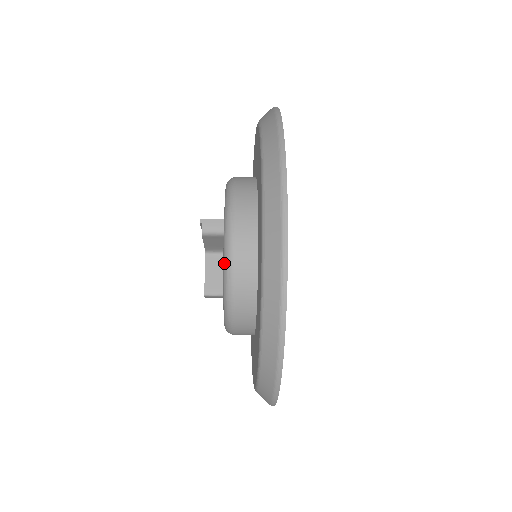
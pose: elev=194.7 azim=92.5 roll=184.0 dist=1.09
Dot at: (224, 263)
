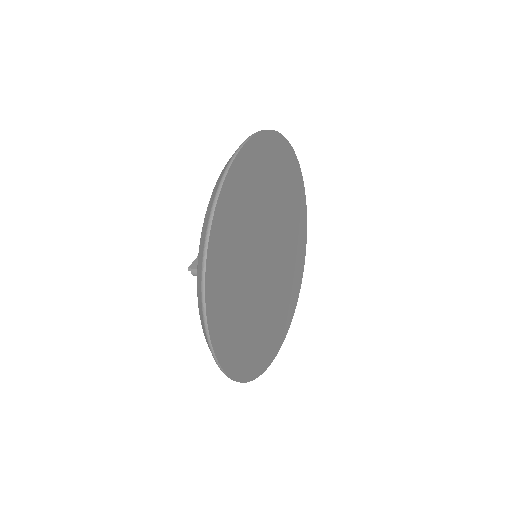
Dot at: occluded
